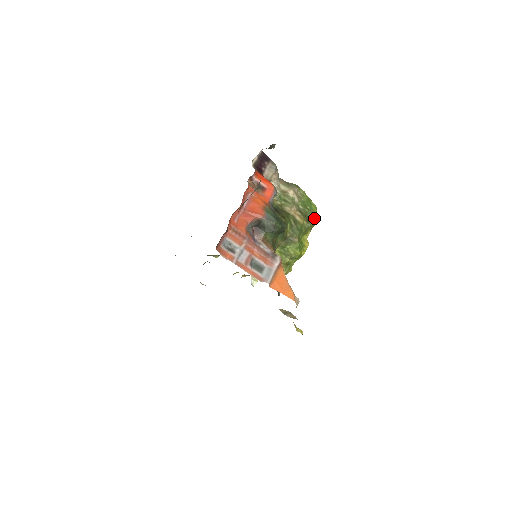
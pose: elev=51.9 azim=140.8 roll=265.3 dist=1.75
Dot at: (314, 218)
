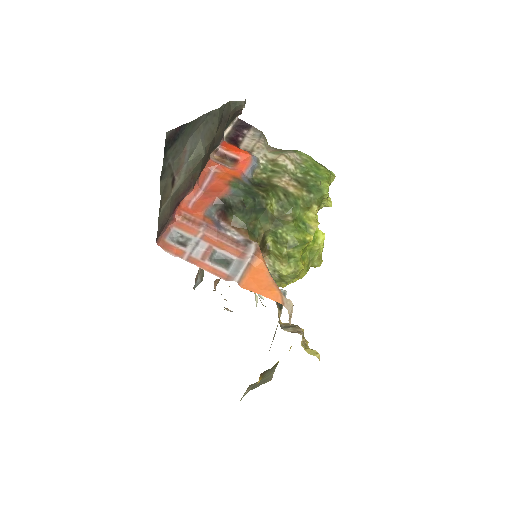
Dot at: (321, 186)
